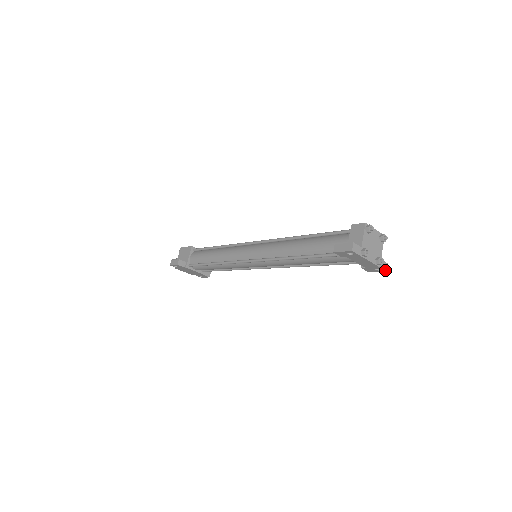
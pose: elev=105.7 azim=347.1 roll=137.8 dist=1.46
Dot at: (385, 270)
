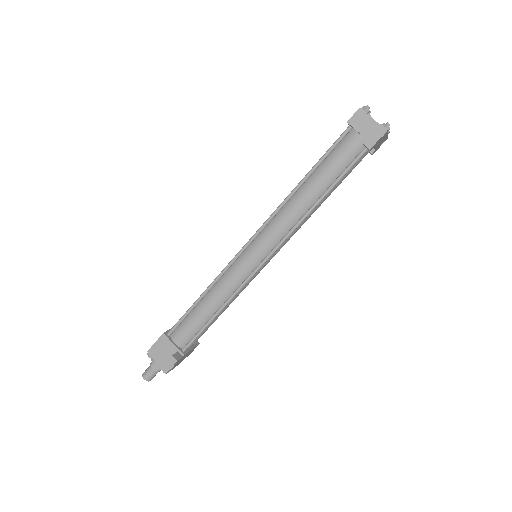
Dot at: occluded
